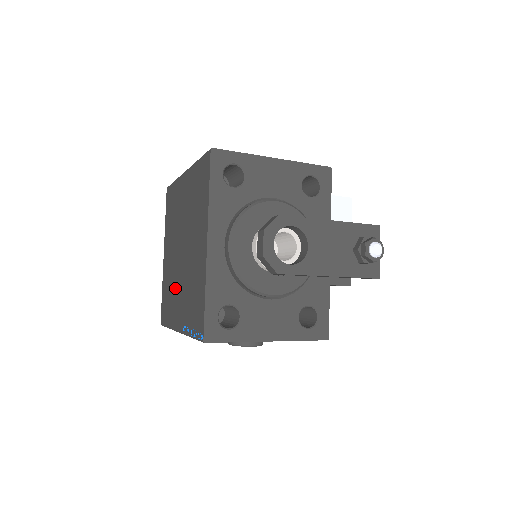
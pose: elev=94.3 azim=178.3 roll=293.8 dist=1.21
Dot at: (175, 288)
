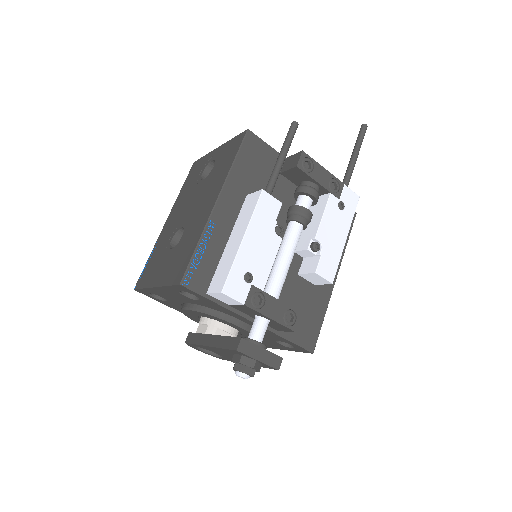
Dot at: occluded
